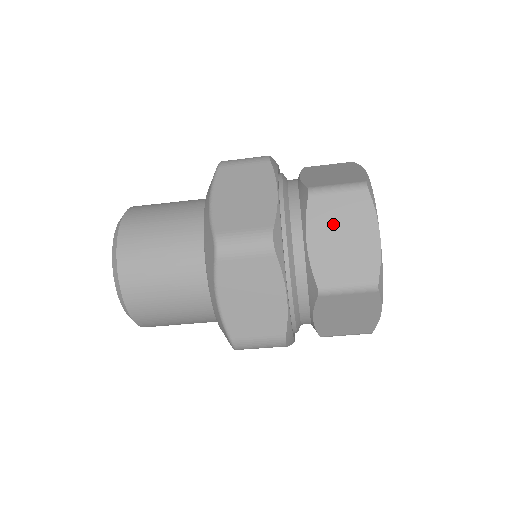
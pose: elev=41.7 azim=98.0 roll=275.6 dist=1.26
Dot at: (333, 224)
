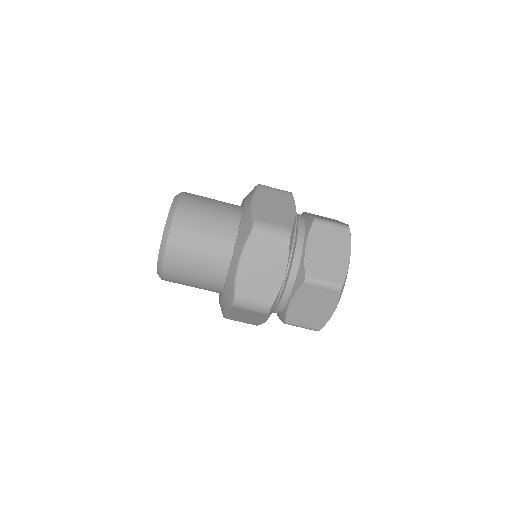
Dot at: (324, 242)
